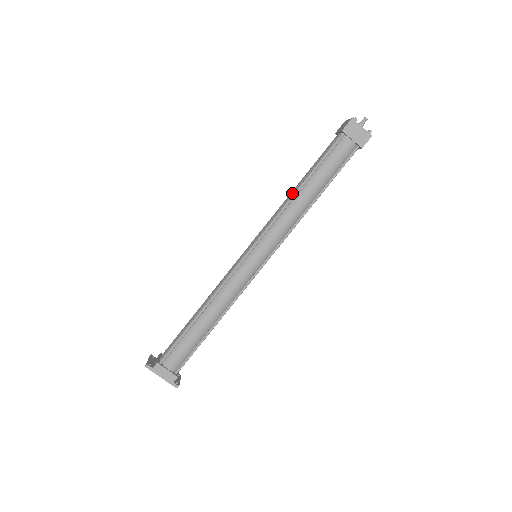
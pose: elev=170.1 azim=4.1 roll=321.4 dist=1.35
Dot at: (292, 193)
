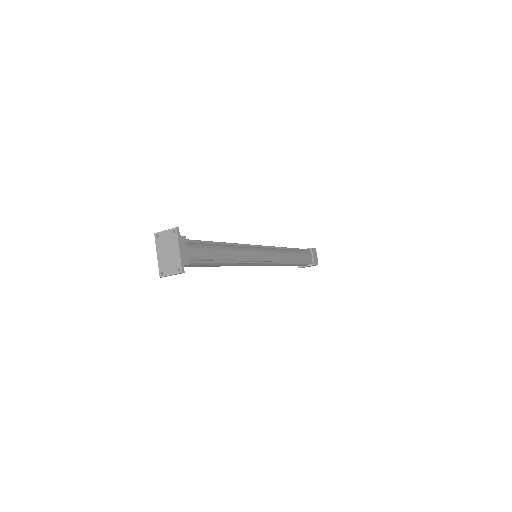
Dot at: occluded
